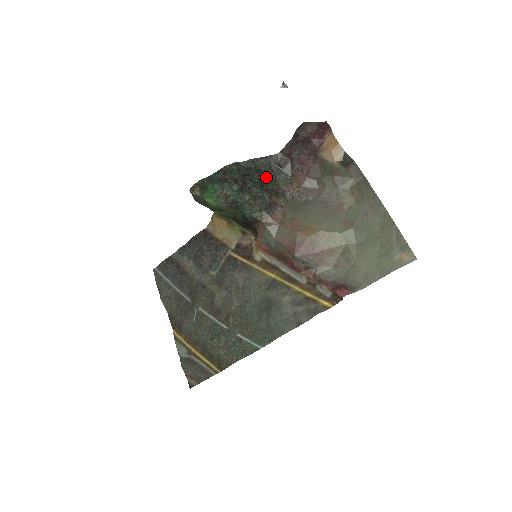
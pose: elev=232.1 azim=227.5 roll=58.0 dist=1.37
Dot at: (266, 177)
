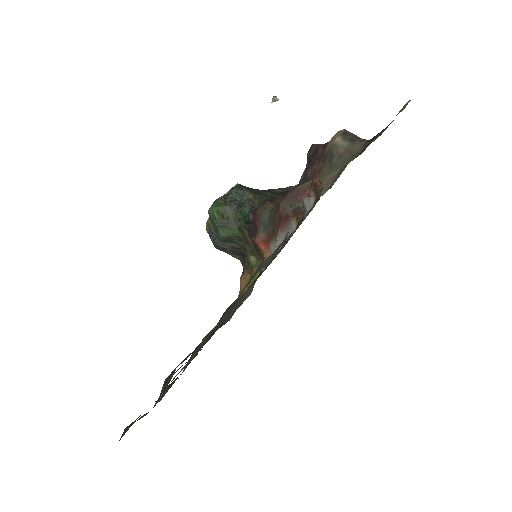
Dot at: (278, 193)
